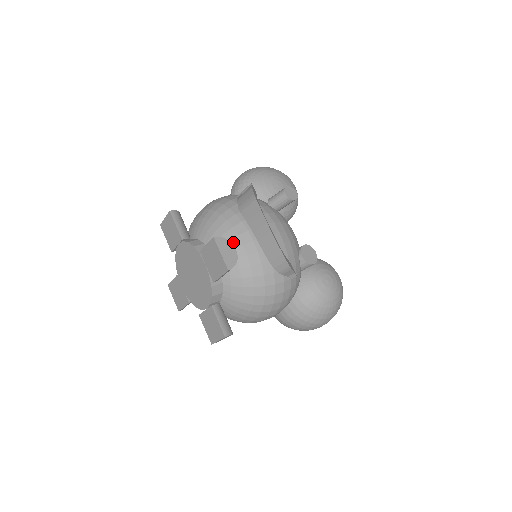
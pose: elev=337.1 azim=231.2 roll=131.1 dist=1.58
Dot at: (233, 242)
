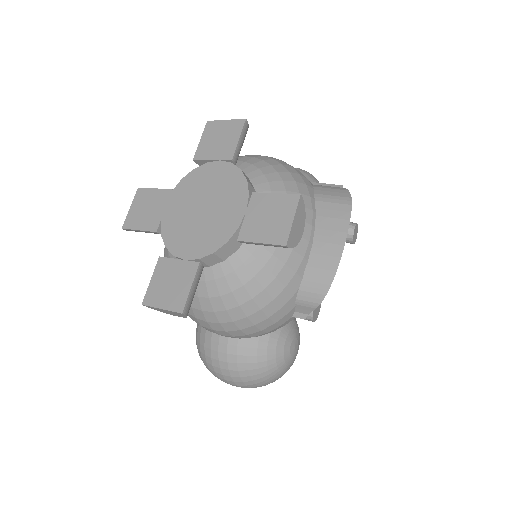
Dot at: occluded
